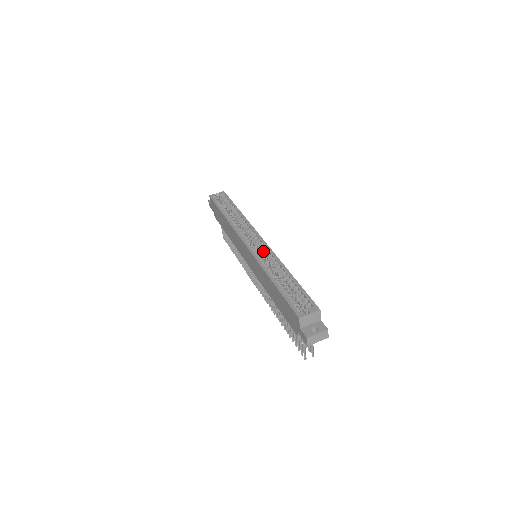
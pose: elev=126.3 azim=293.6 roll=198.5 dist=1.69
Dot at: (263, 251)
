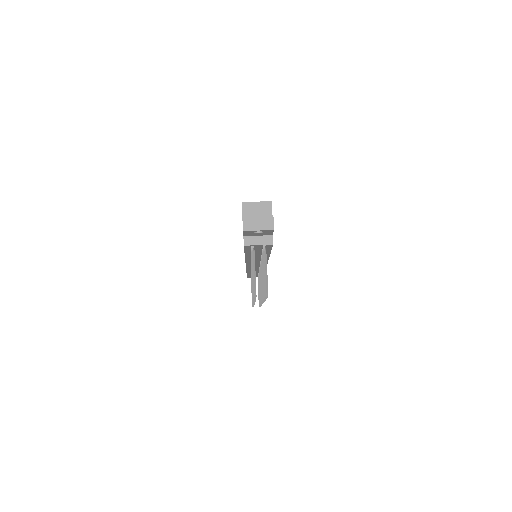
Dot at: occluded
